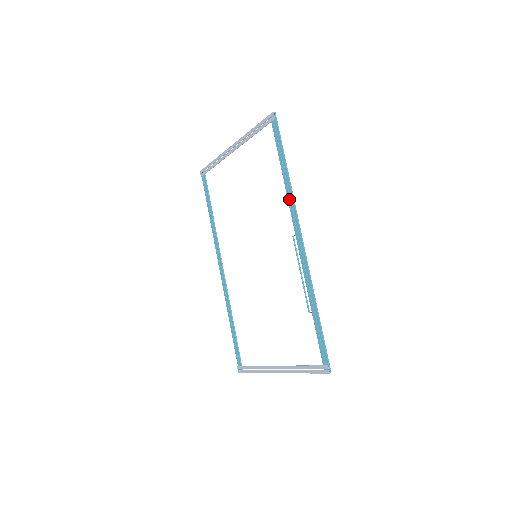
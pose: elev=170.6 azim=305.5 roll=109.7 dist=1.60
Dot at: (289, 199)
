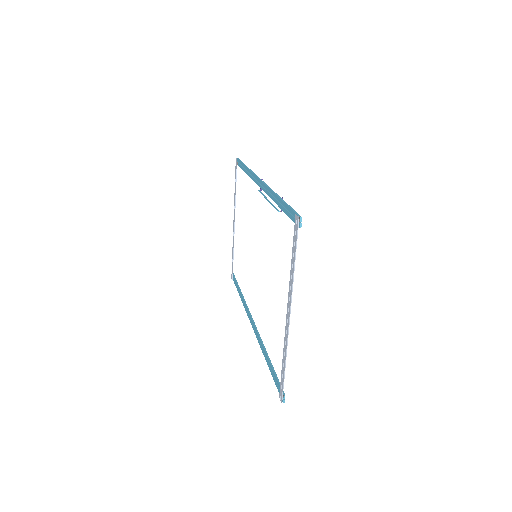
Dot at: (251, 177)
